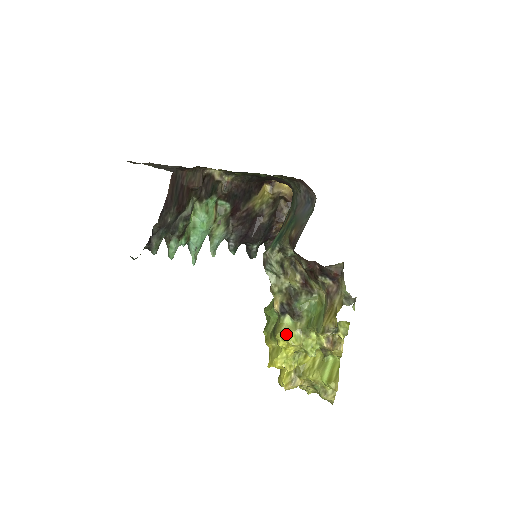
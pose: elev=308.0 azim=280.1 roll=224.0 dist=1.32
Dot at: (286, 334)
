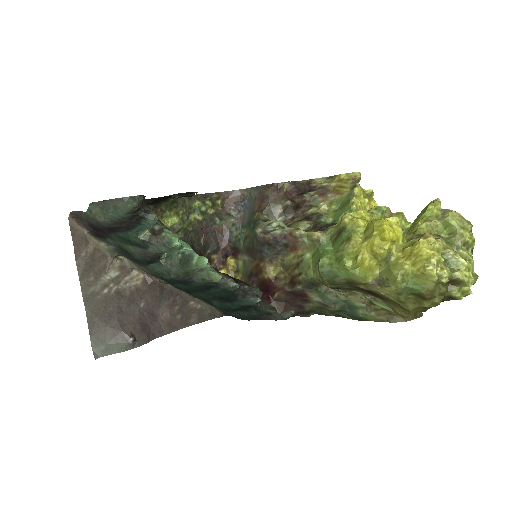
Dot at: (346, 213)
